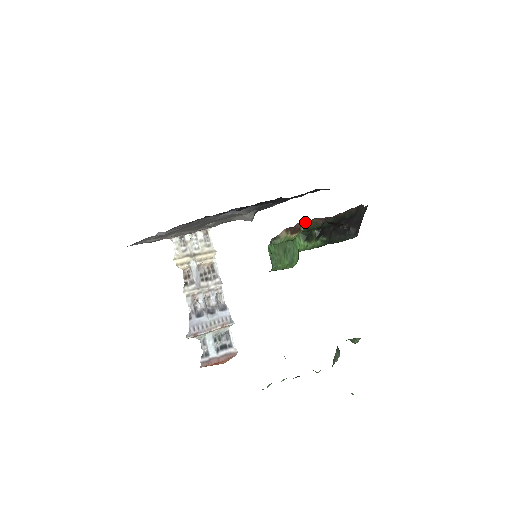
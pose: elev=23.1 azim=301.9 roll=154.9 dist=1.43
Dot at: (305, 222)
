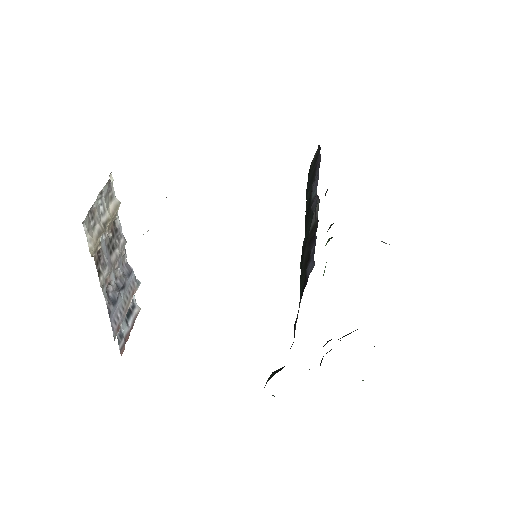
Dot at: occluded
